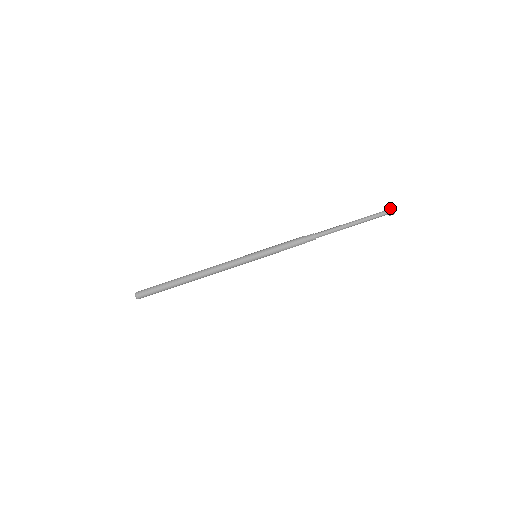
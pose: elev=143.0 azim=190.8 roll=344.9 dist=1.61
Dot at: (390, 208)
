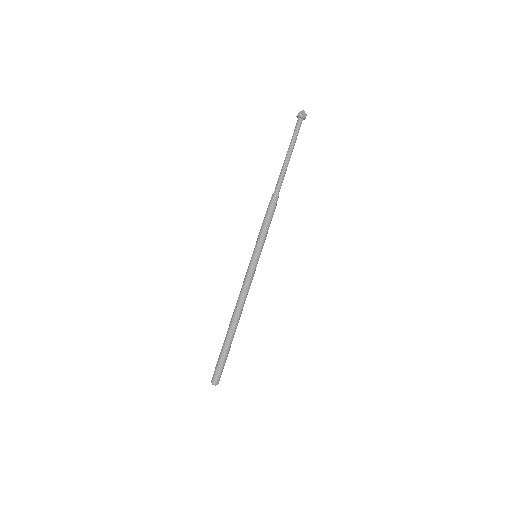
Dot at: (300, 115)
